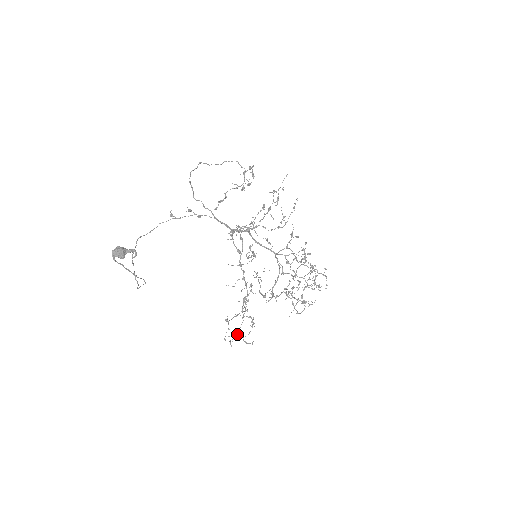
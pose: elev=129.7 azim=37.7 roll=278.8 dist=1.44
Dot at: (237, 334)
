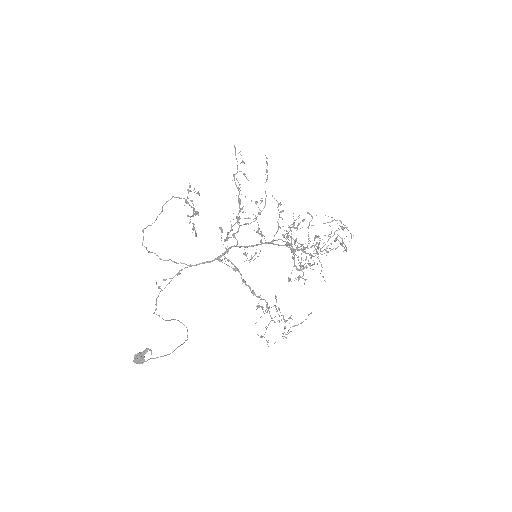
Dot at: (285, 328)
